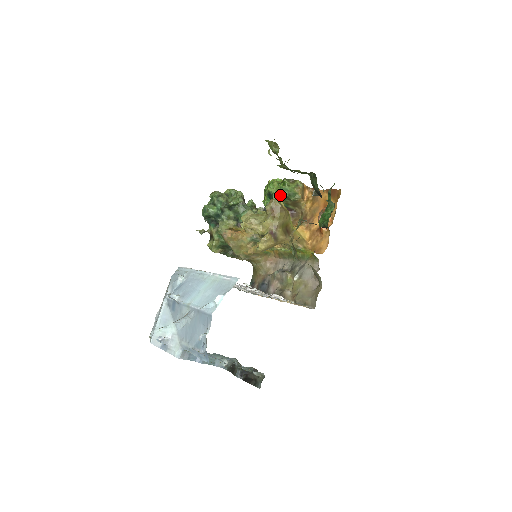
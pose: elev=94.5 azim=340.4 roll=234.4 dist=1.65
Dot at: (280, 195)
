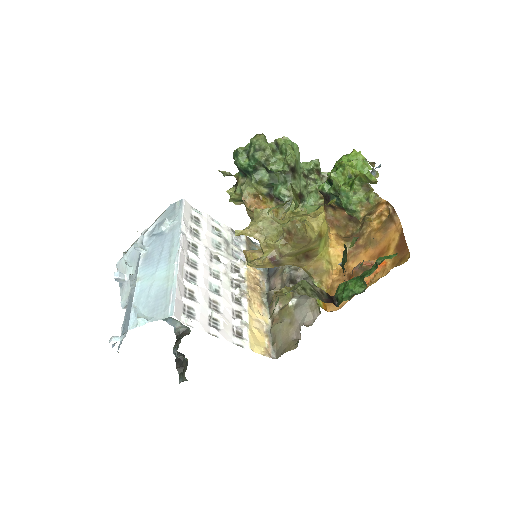
Dot at: occluded
